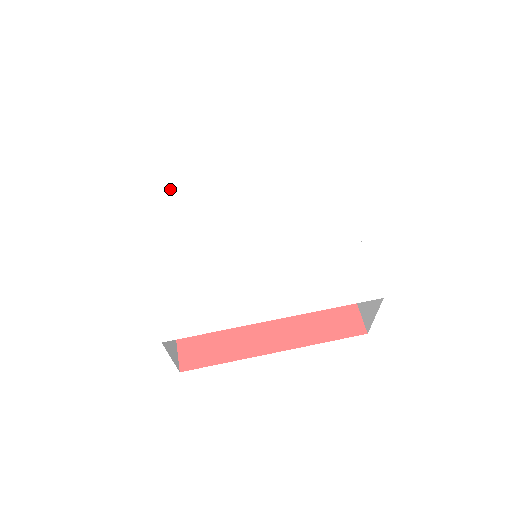
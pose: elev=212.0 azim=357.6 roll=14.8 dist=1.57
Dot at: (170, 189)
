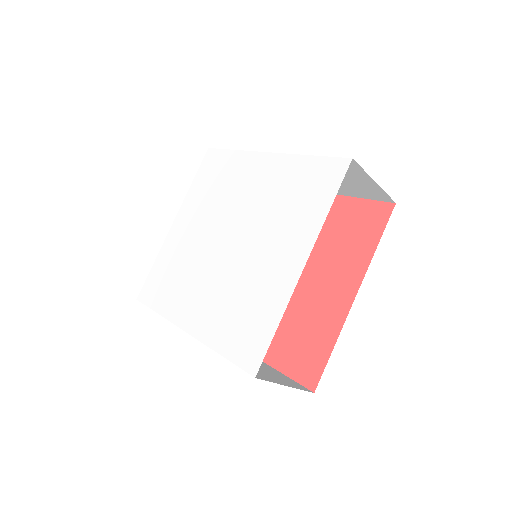
Dot at: (214, 162)
